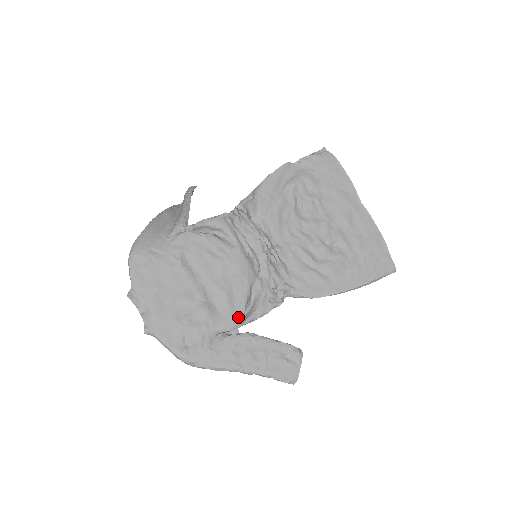
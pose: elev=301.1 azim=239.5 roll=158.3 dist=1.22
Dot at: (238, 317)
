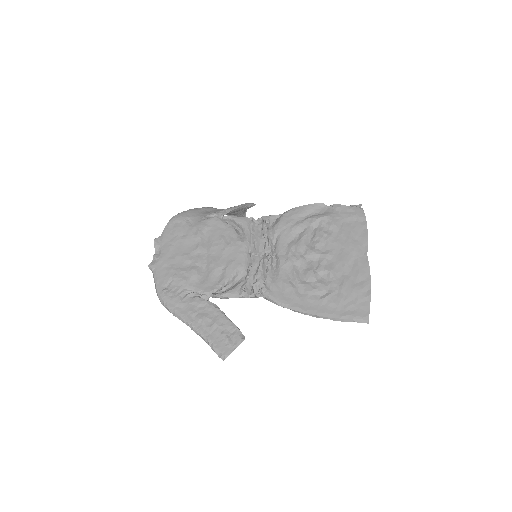
Dot at: (213, 288)
